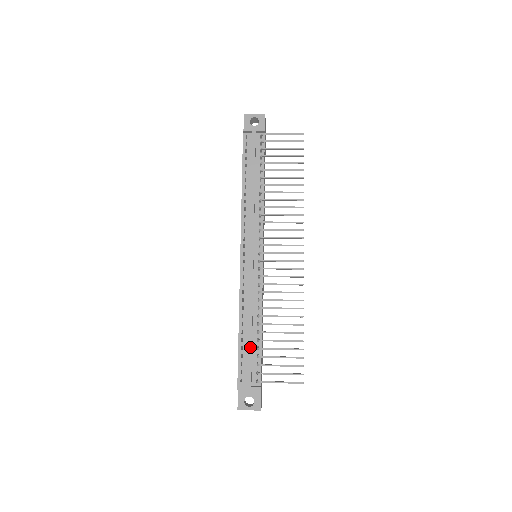
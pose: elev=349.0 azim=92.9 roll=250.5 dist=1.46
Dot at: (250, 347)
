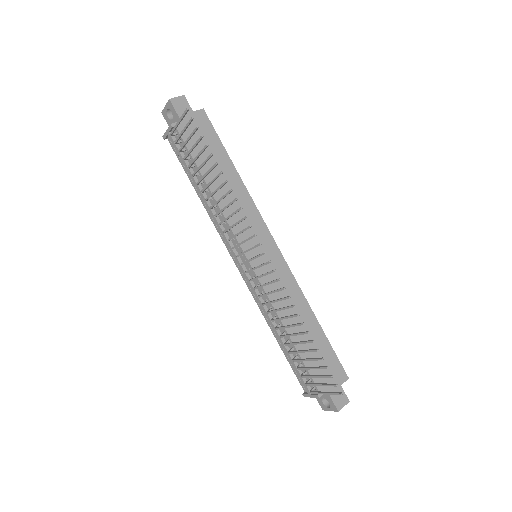
Dot at: (290, 358)
